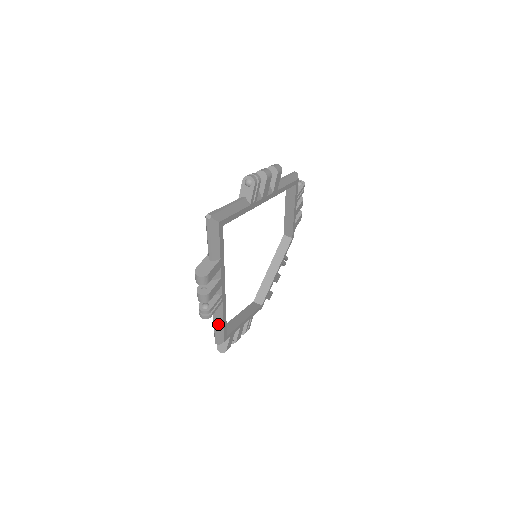
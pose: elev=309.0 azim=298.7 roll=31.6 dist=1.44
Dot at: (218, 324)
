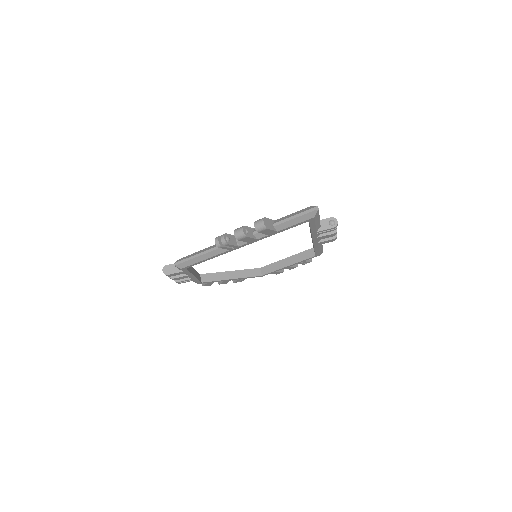
Dot at: (202, 256)
